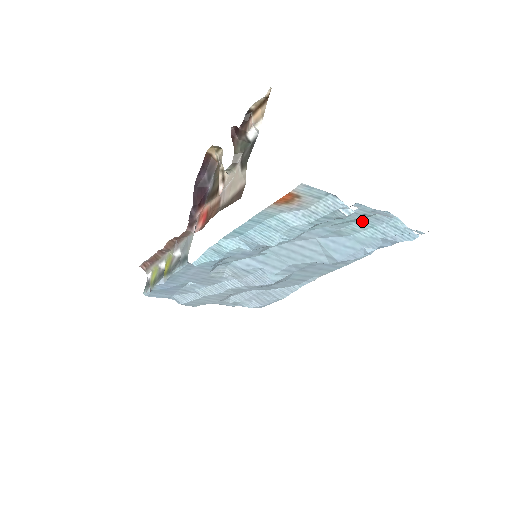
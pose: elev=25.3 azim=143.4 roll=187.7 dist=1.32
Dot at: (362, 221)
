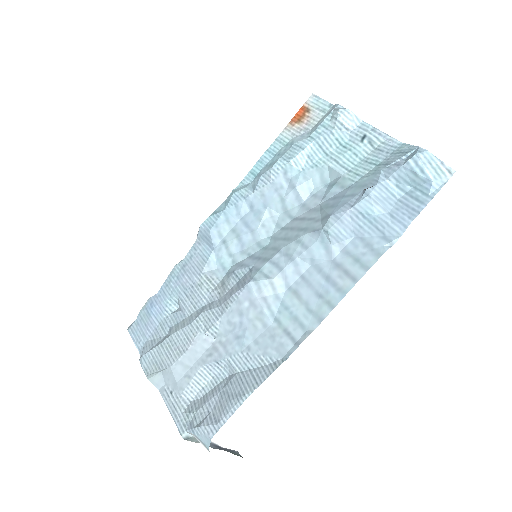
Dot at: (366, 159)
